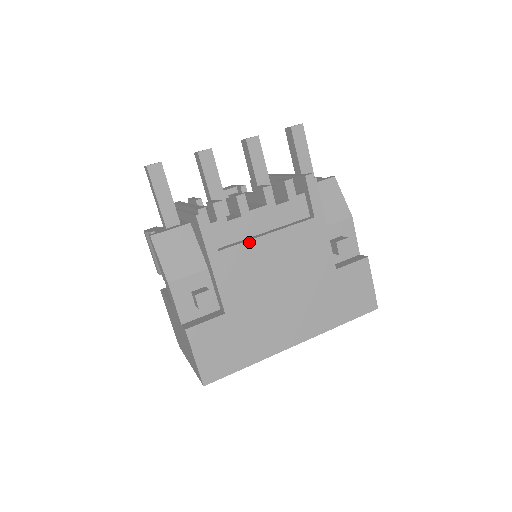
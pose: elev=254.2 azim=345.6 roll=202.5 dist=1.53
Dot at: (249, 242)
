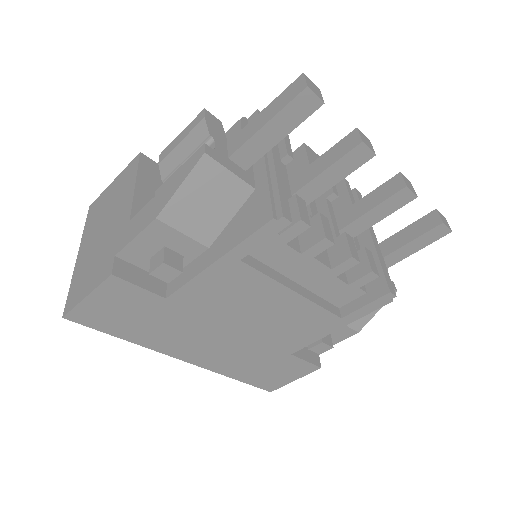
Dot at: (273, 281)
